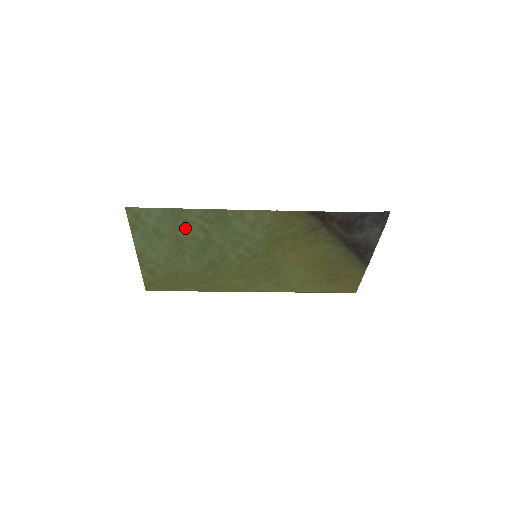
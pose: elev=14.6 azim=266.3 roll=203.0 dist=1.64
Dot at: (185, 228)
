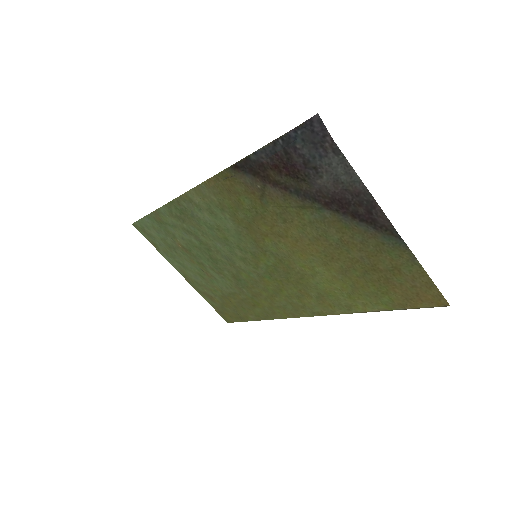
Dot at: (177, 234)
